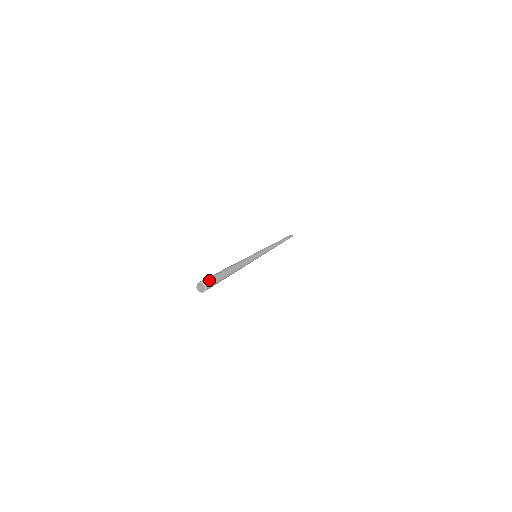
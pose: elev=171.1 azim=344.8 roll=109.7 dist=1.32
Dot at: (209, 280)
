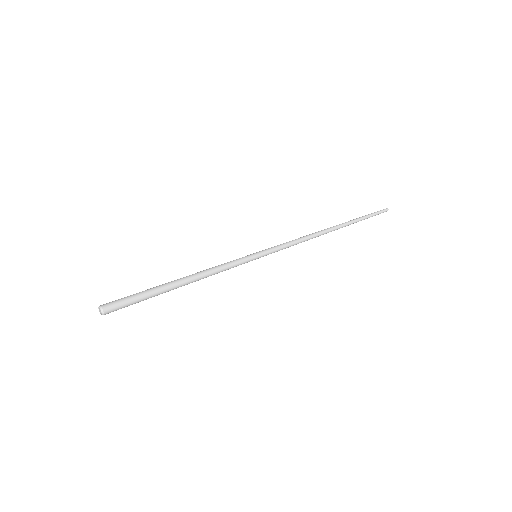
Dot at: (114, 303)
